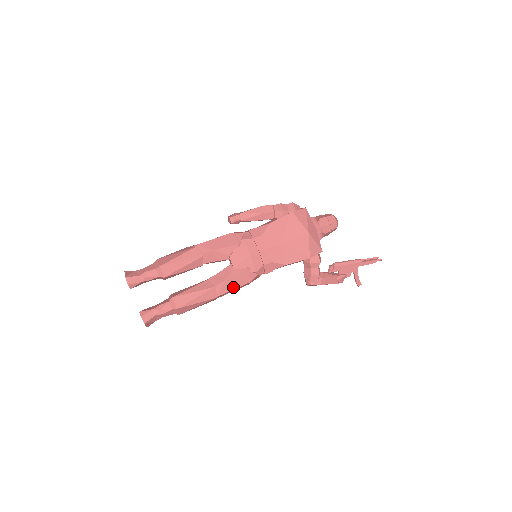
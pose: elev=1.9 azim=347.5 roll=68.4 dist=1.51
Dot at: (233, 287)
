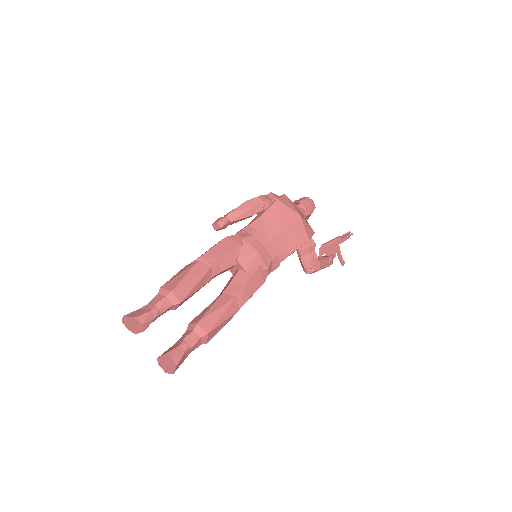
Dot at: (252, 292)
